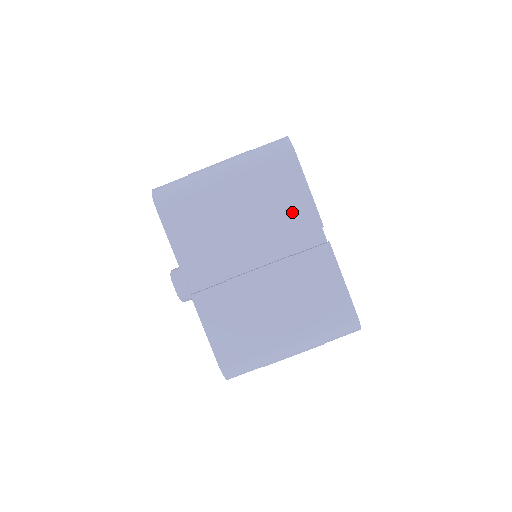
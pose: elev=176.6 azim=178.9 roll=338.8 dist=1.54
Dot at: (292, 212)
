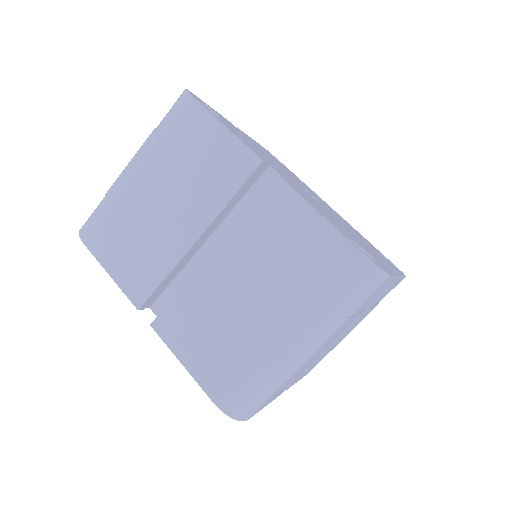
Dot at: (218, 165)
